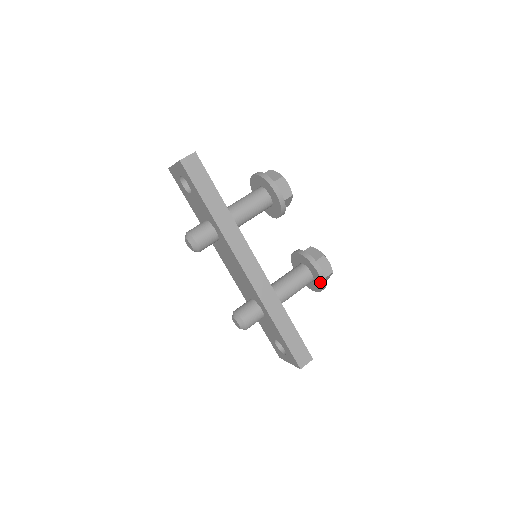
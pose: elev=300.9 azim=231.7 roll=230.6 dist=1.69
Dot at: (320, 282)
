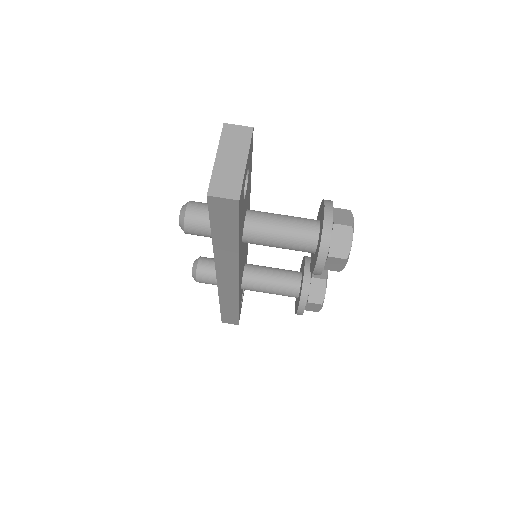
Dot at: occluded
